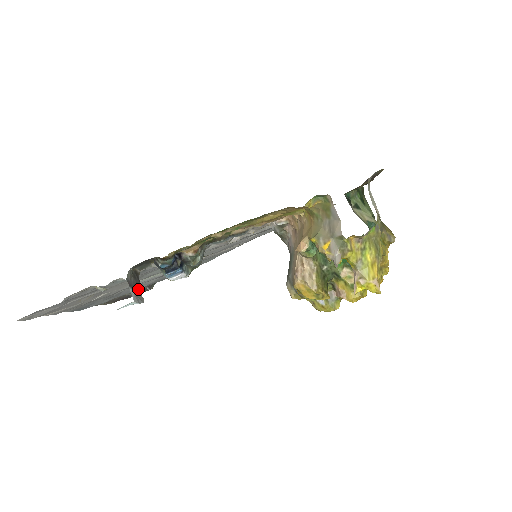
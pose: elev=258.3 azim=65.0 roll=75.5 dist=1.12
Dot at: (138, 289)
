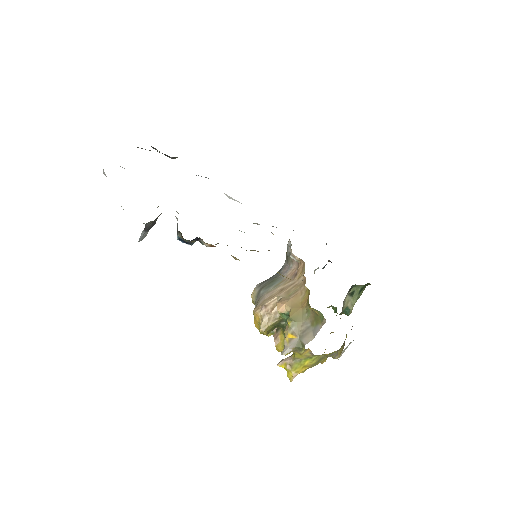
Dot at: occluded
